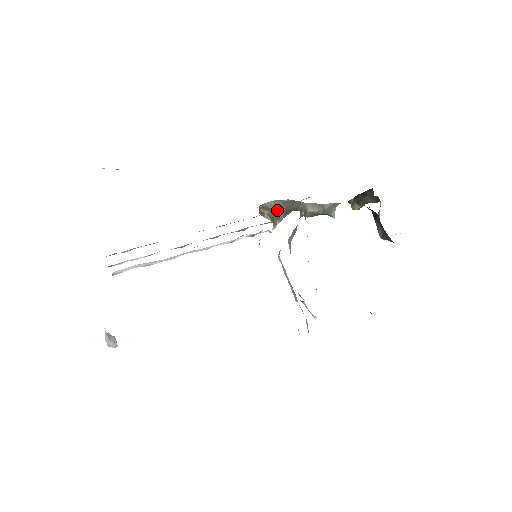
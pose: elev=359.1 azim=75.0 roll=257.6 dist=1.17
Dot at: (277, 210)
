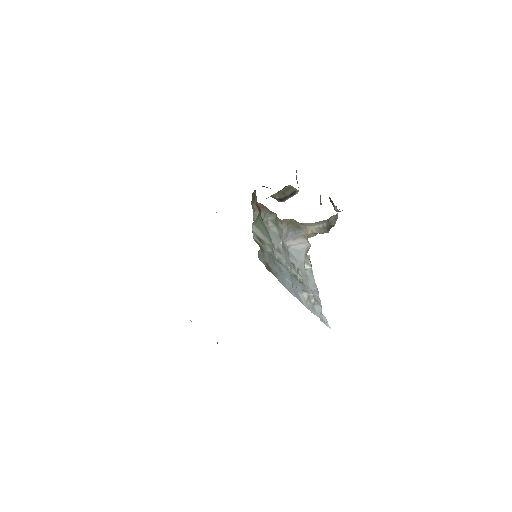
Dot at: occluded
